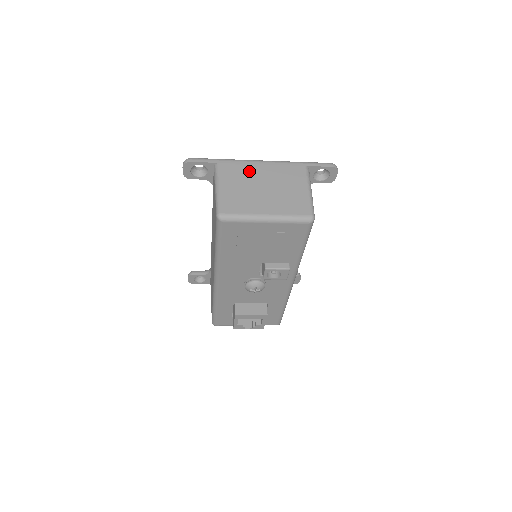
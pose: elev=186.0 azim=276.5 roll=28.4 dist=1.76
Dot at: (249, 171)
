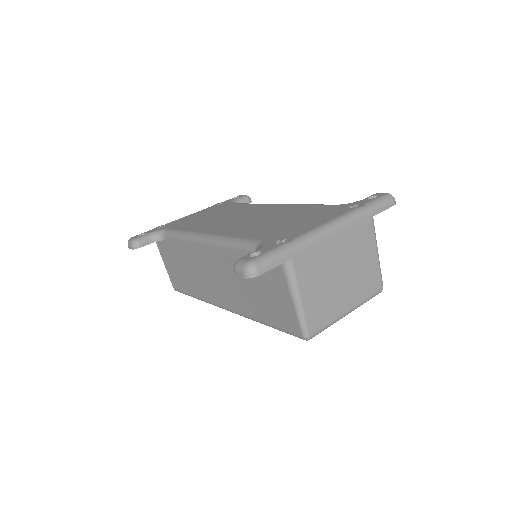
Dot at: (324, 256)
